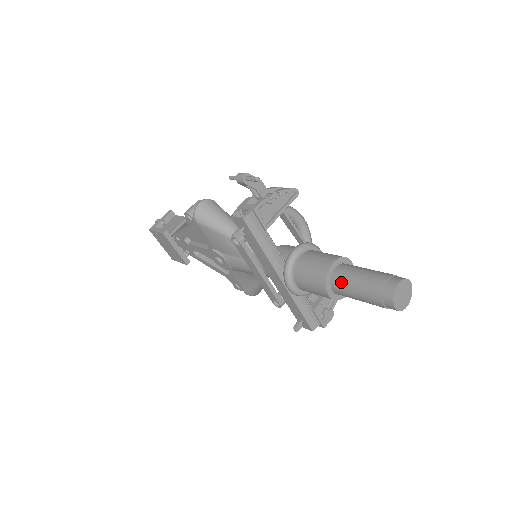
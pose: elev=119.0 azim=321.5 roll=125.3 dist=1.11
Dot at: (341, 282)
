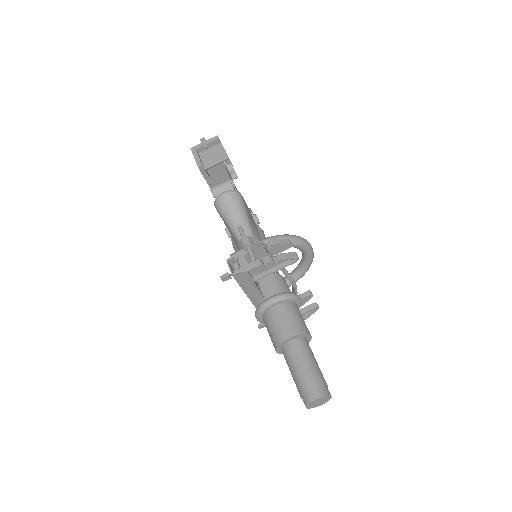
Dot at: (287, 356)
